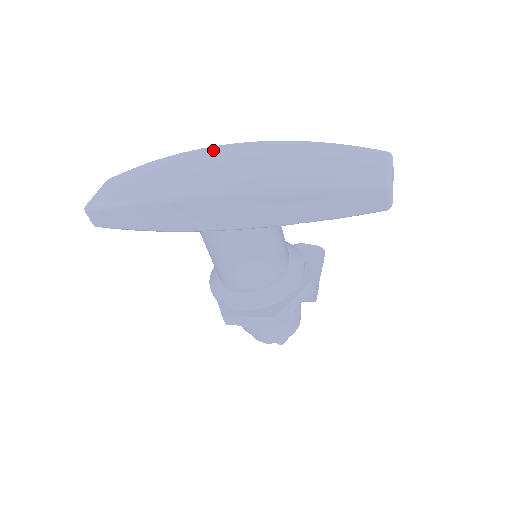
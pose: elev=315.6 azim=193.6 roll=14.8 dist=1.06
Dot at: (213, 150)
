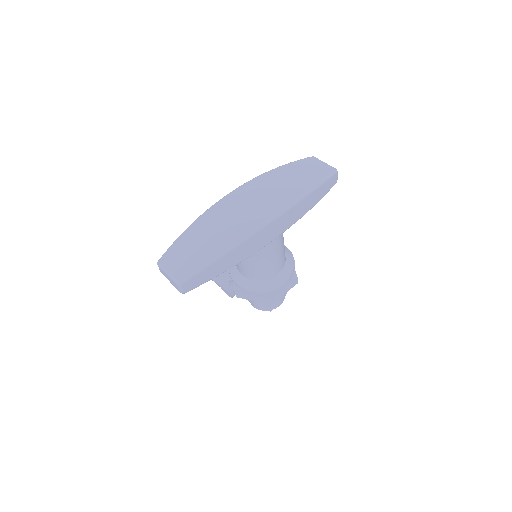
Dot at: (228, 200)
